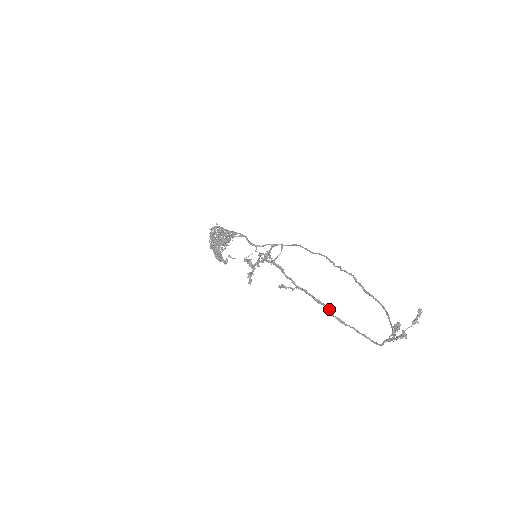
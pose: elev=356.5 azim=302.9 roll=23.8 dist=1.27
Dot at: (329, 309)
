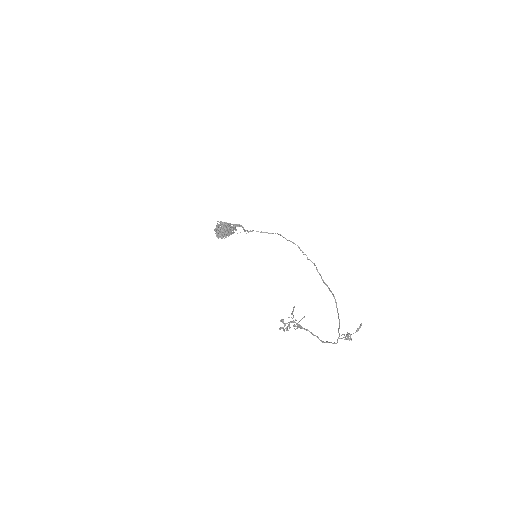
Dot at: (318, 337)
